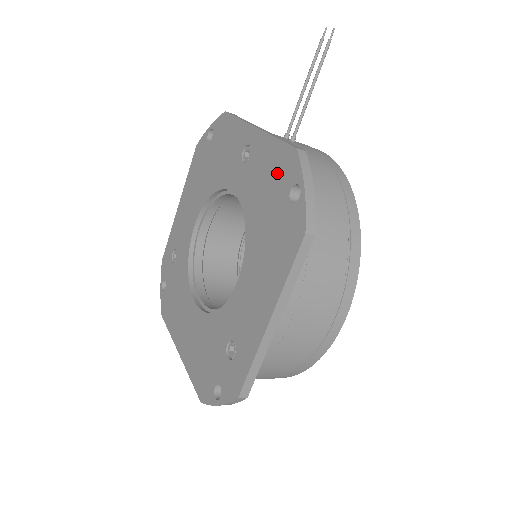
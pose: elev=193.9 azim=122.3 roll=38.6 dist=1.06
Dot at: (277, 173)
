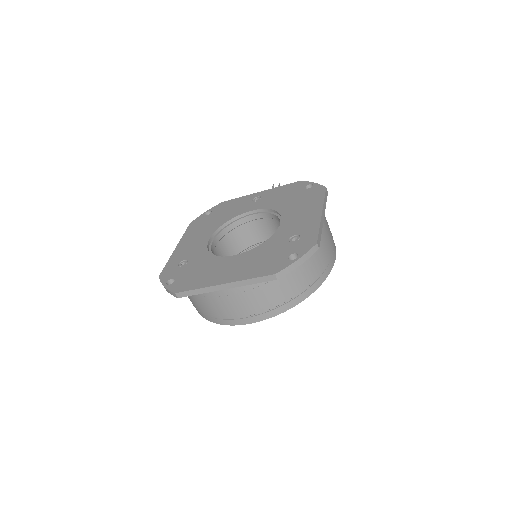
Dot at: (290, 190)
